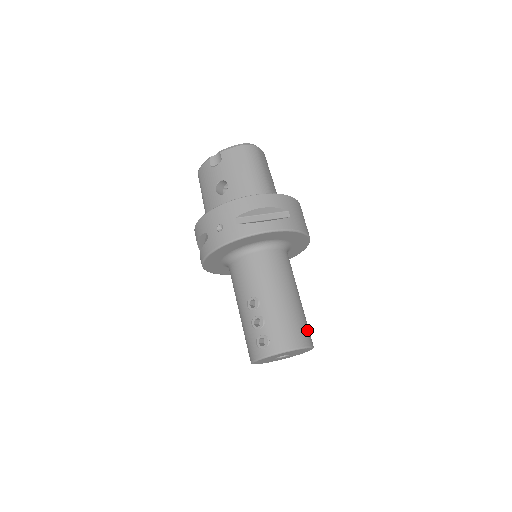
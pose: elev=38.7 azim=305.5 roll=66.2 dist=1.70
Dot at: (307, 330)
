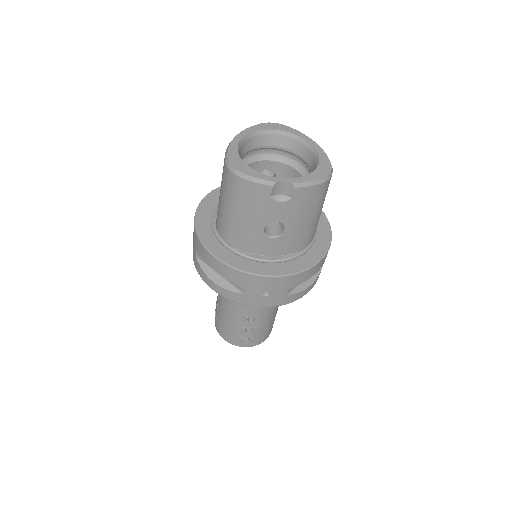
Dot at: occluded
